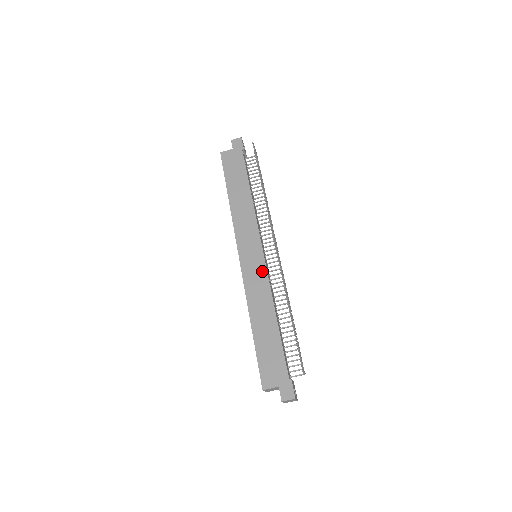
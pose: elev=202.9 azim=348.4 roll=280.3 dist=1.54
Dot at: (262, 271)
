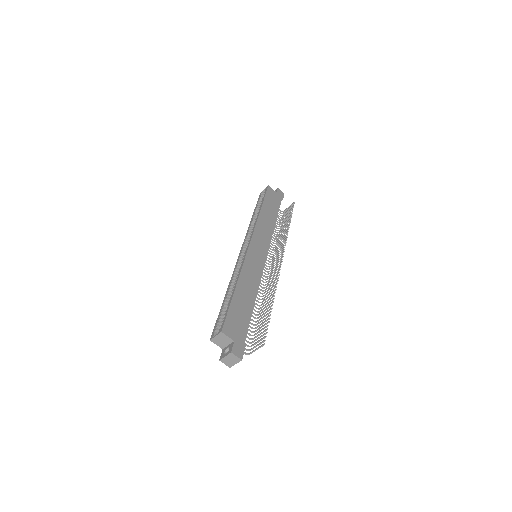
Dot at: (261, 266)
